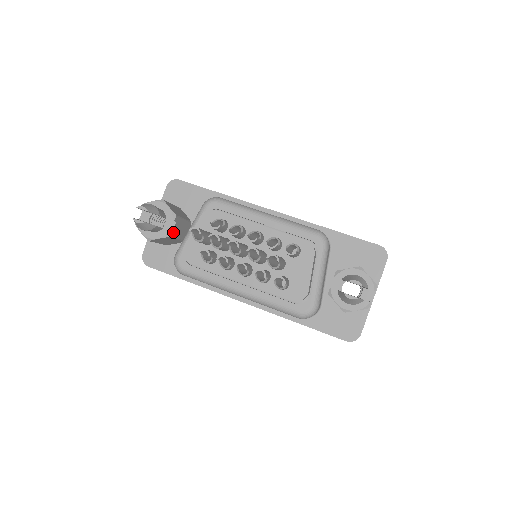
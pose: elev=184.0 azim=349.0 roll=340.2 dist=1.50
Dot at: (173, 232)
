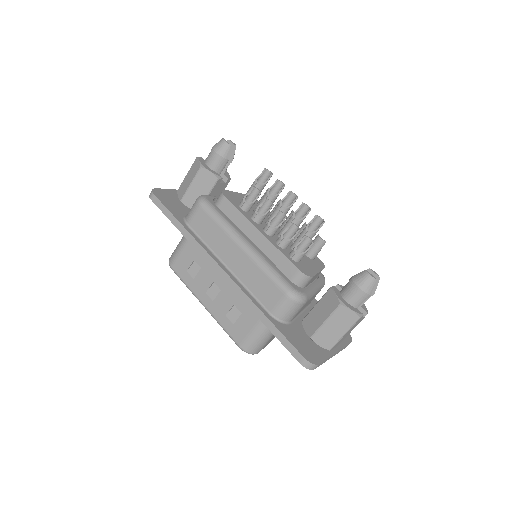
Dot at: (218, 184)
